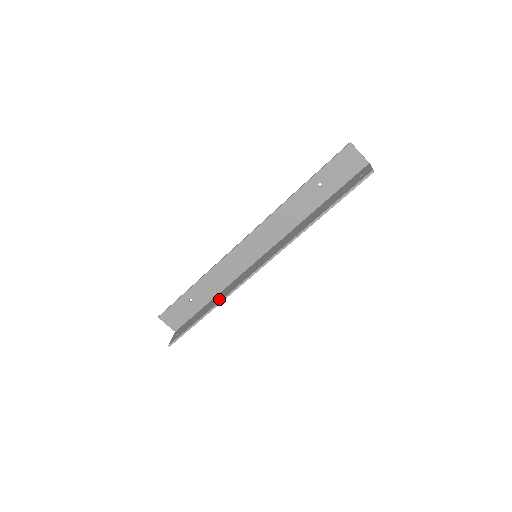
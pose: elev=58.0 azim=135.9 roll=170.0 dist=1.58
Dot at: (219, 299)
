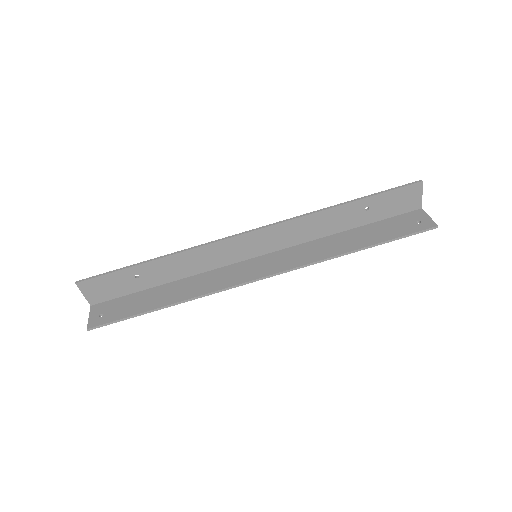
Dot at: (189, 293)
